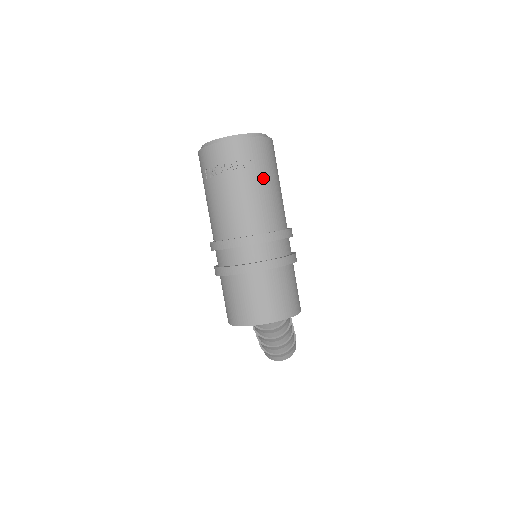
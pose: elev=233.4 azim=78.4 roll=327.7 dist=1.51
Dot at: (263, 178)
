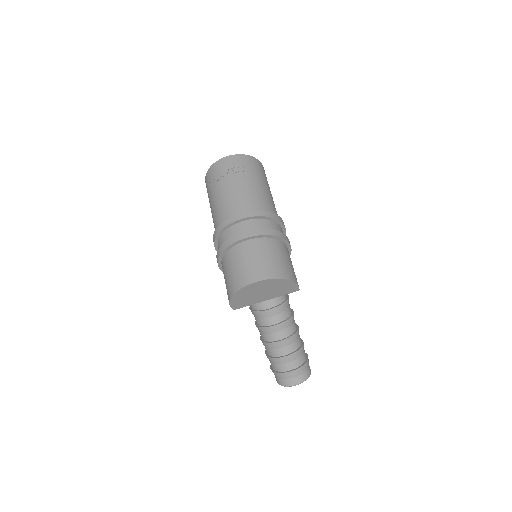
Dot at: (254, 179)
